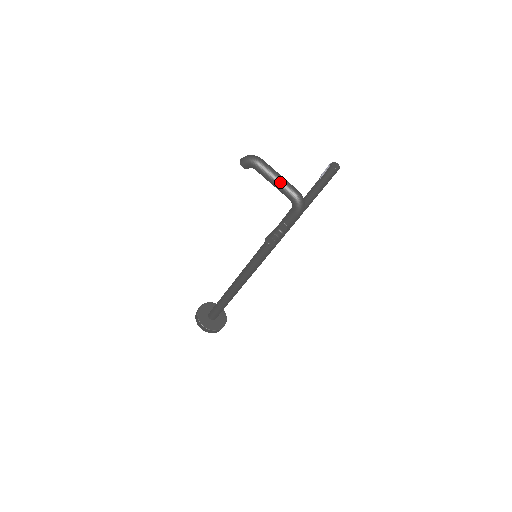
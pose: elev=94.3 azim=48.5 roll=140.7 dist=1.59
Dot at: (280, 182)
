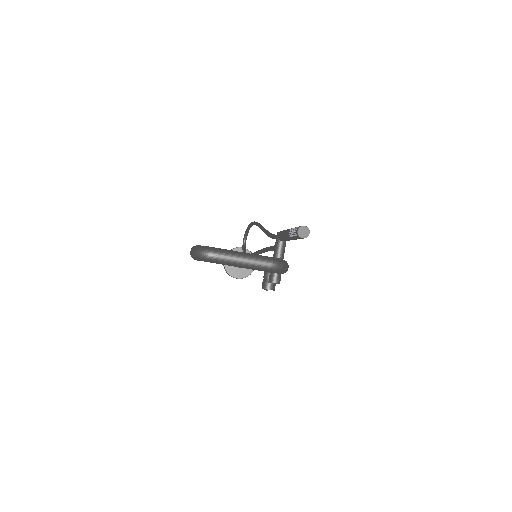
Dot at: (249, 267)
